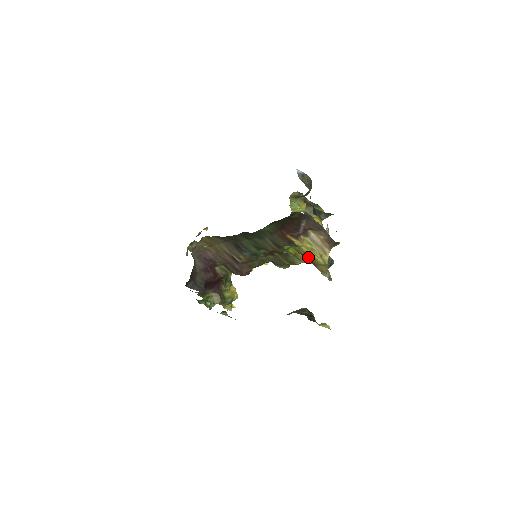
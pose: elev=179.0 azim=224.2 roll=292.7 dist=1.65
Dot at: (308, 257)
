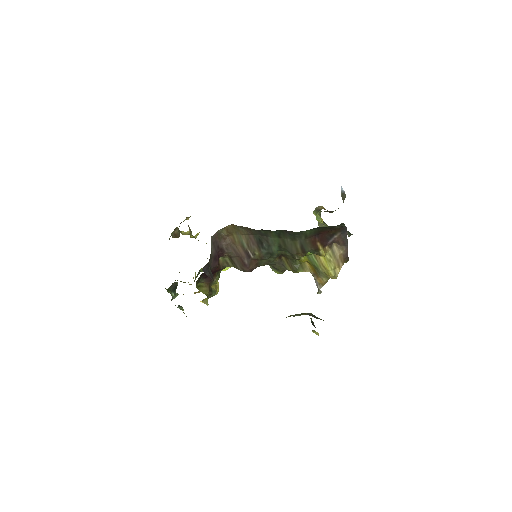
Dot at: (319, 267)
